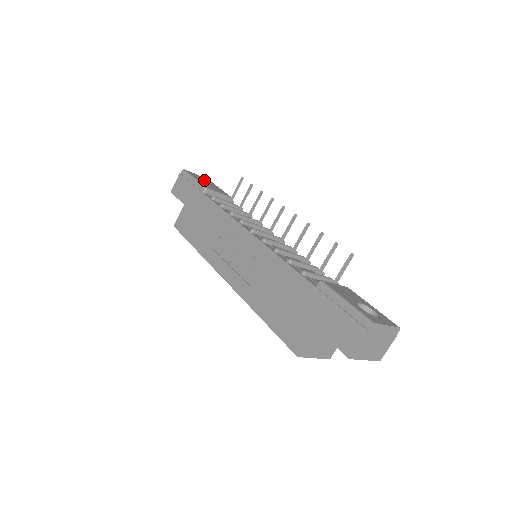
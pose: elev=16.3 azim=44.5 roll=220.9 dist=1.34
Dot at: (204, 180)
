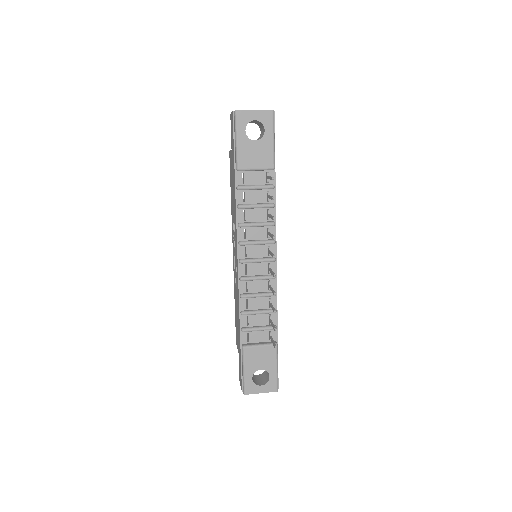
Dot at: (260, 122)
